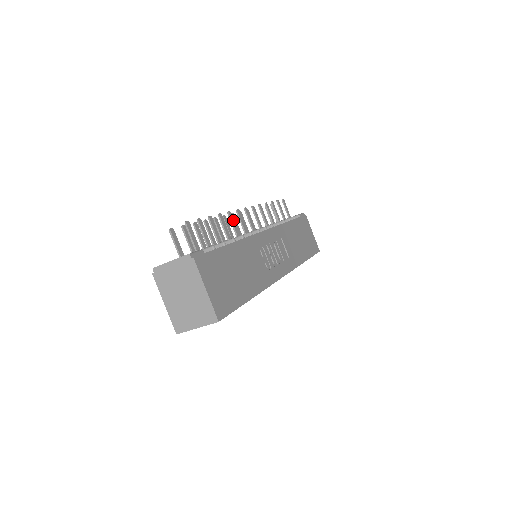
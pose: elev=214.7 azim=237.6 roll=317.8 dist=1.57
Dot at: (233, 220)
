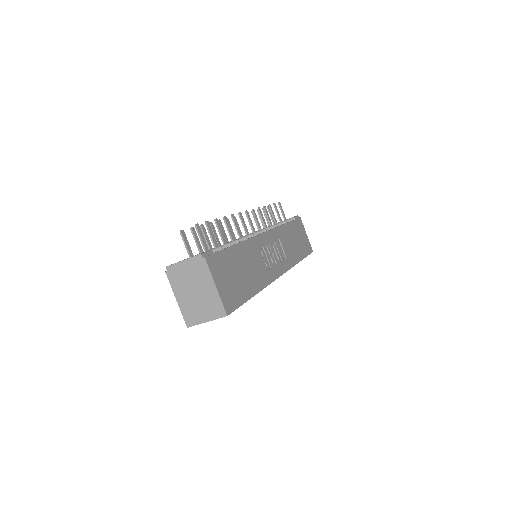
Dot at: (236, 222)
